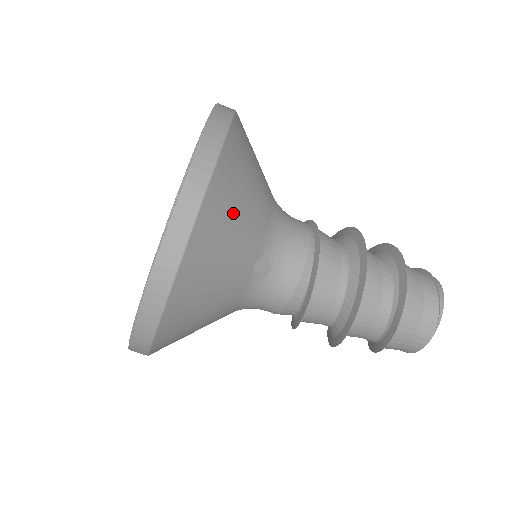
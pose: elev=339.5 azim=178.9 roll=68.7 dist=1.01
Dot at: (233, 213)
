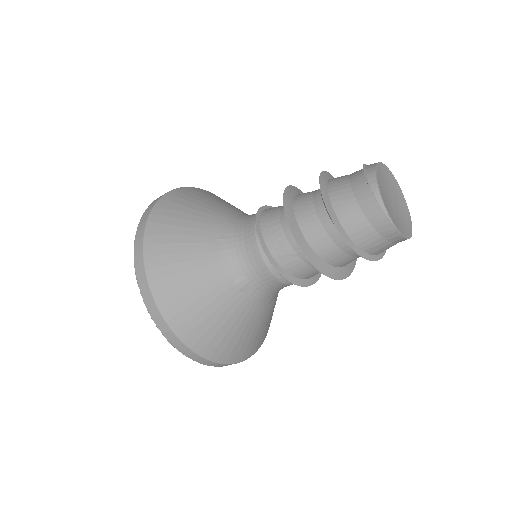
Dot at: (184, 287)
